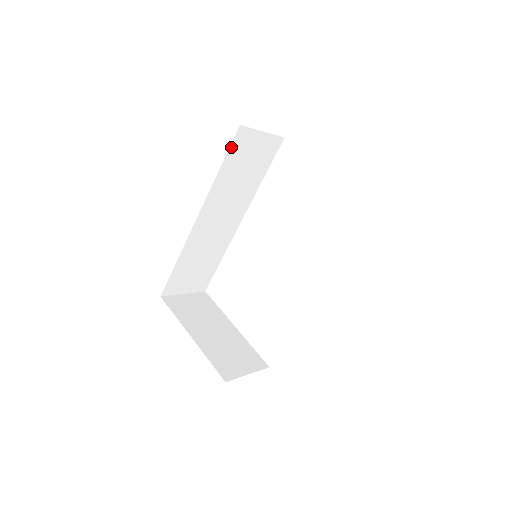
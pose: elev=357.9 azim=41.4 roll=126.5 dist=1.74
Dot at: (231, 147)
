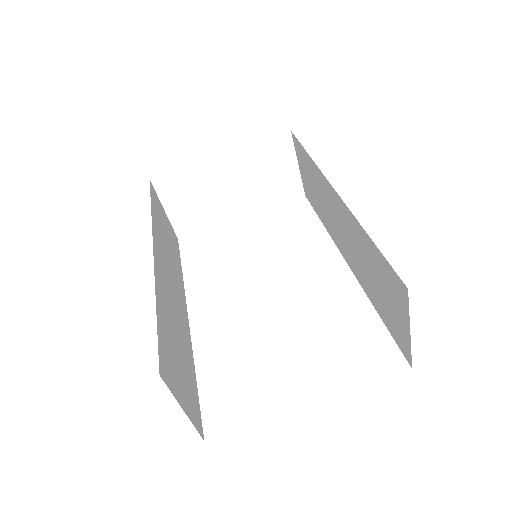
Dot at: (151, 194)
